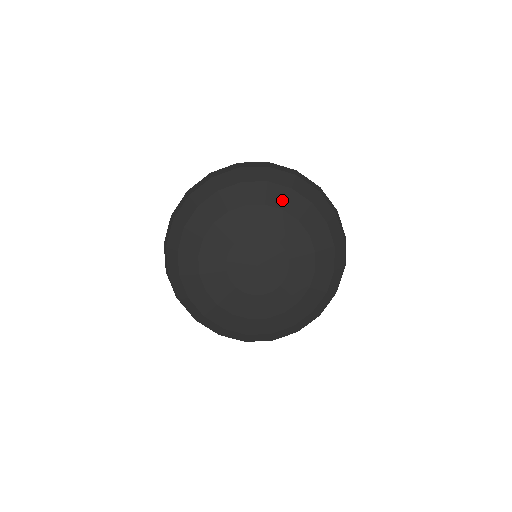
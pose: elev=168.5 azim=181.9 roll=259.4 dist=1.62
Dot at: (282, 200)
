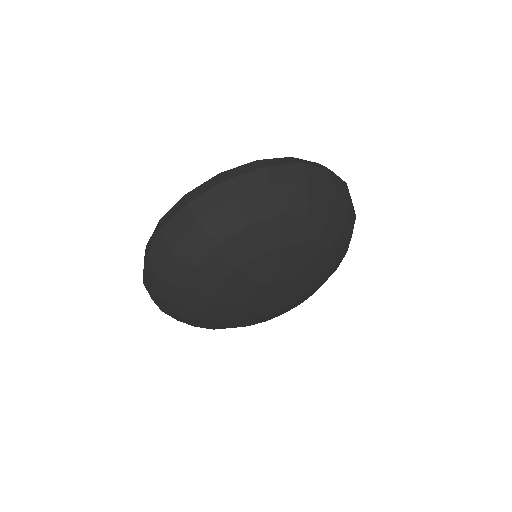
Dot at: (320, 232)
